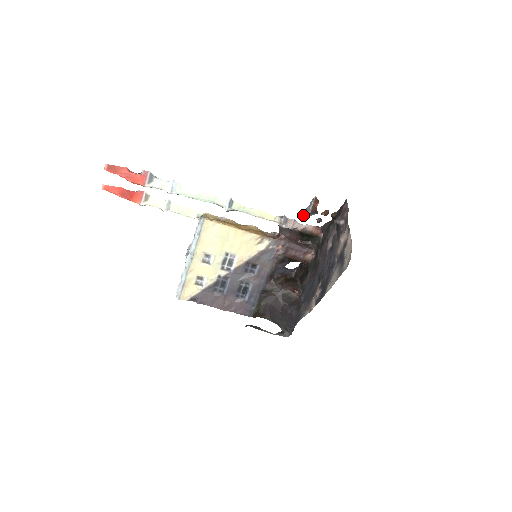
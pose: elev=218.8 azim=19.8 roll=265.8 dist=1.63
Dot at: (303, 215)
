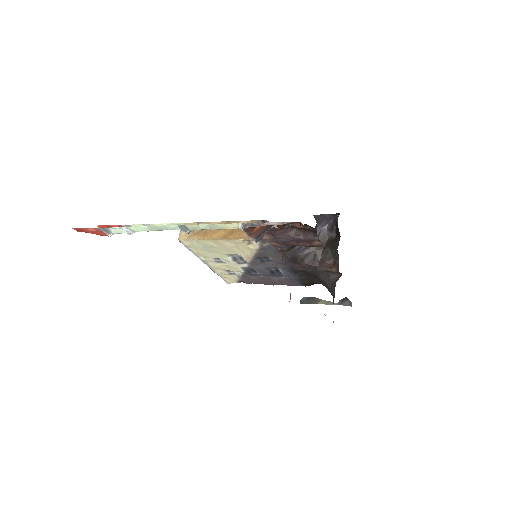
Dot at: occluded
